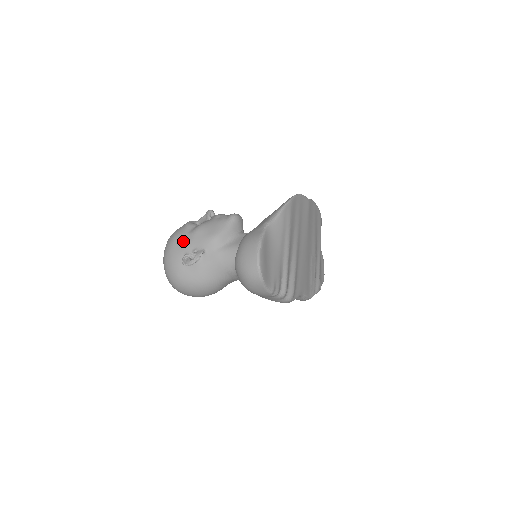
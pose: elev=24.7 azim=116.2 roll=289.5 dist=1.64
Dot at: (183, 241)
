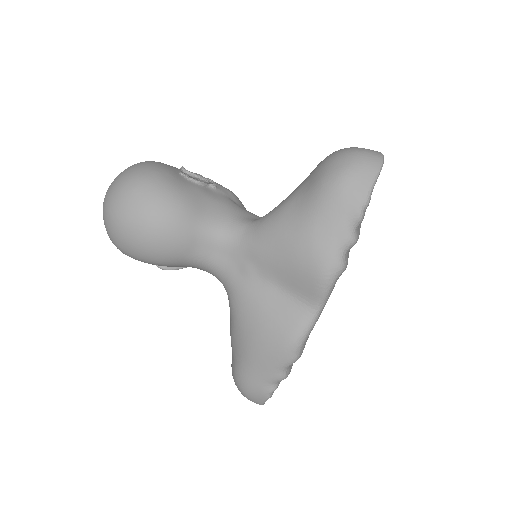
Dot at: occluded
